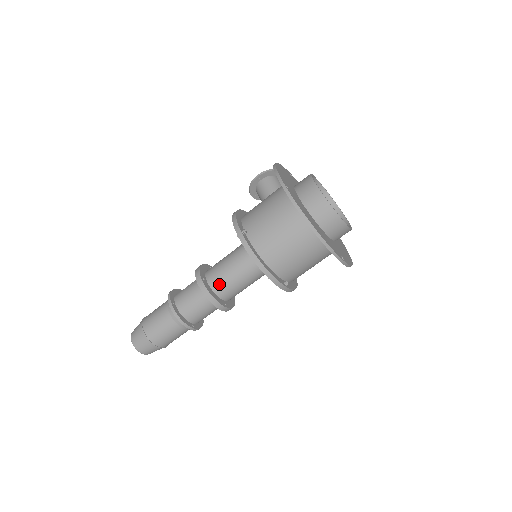
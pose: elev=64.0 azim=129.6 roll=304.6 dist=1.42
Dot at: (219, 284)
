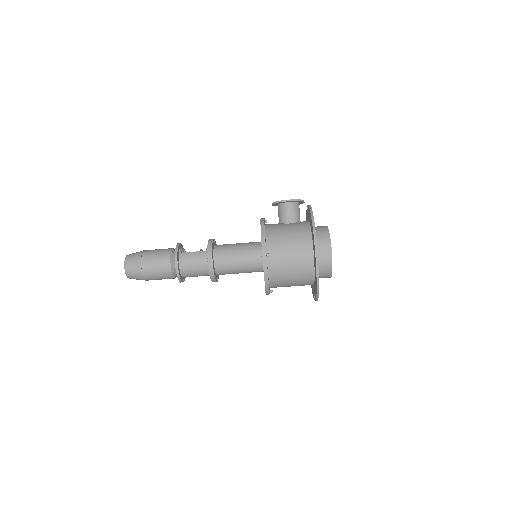
Dot at: (222, 268)
